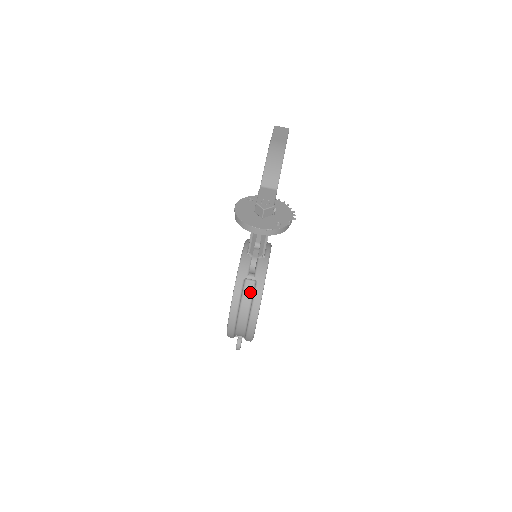
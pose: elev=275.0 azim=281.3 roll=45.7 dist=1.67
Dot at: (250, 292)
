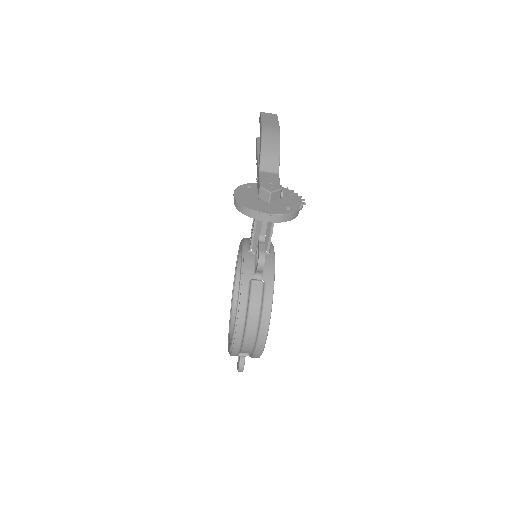
Dot at: (258, 295)
